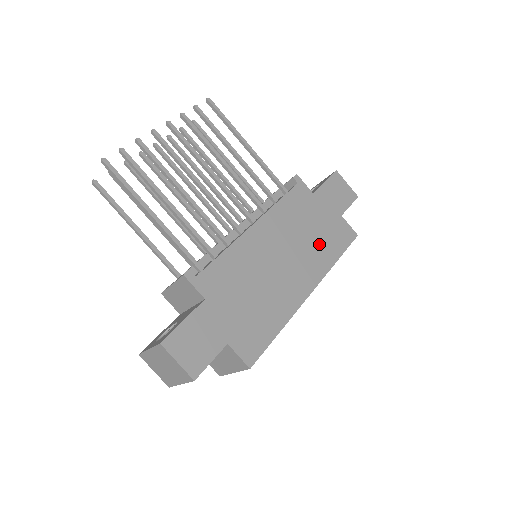
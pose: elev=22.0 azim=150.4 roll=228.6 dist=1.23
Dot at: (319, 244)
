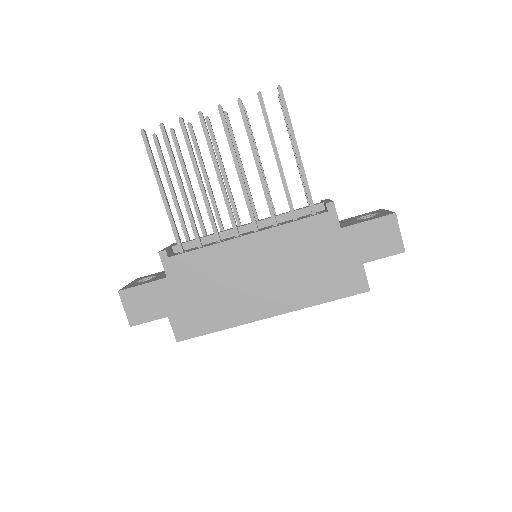
Dot at: (311, 280)
